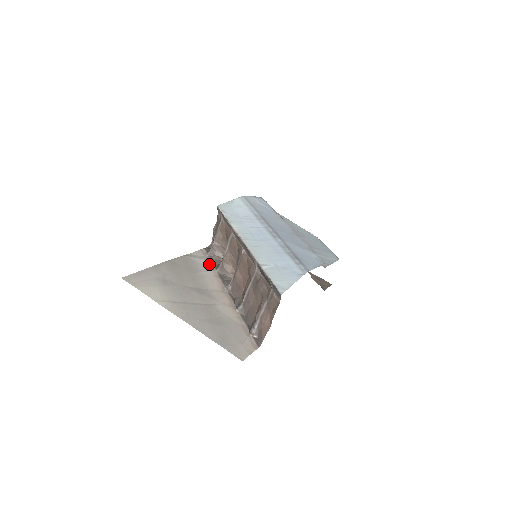
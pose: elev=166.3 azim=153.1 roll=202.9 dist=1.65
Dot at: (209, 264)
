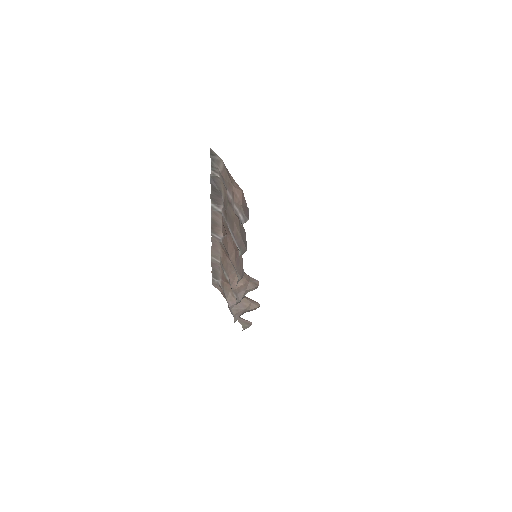
Dot at: occluded
